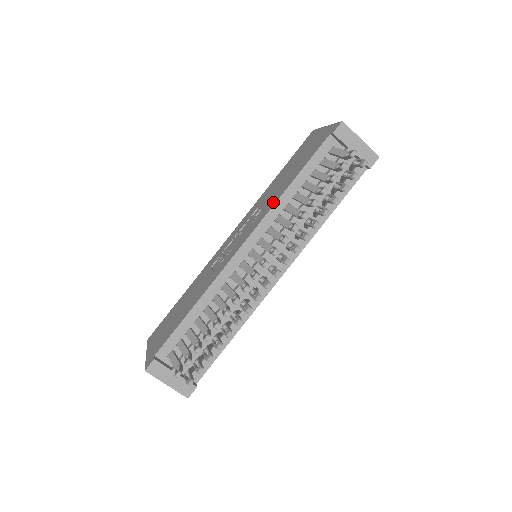
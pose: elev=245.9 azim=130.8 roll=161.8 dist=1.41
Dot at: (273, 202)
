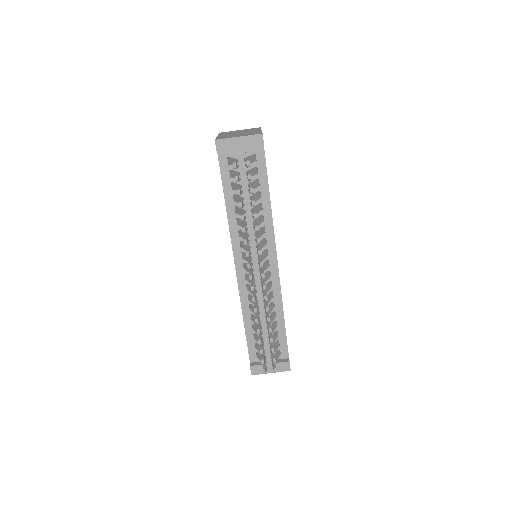
Dot at: occluded
